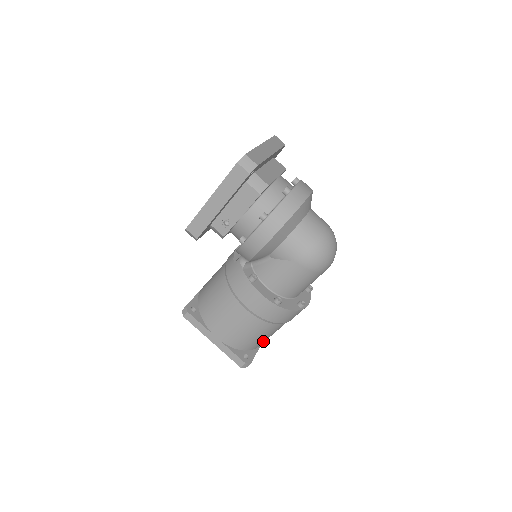
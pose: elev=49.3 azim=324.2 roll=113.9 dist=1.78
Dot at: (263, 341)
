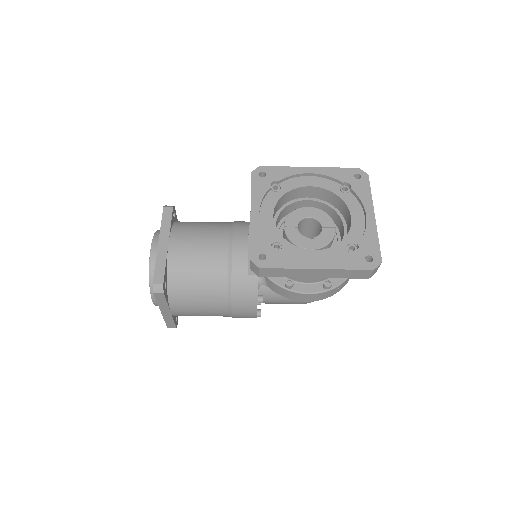
Dot at: occluded
